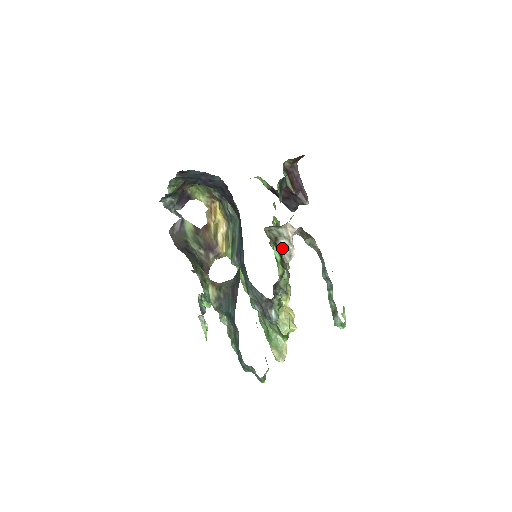
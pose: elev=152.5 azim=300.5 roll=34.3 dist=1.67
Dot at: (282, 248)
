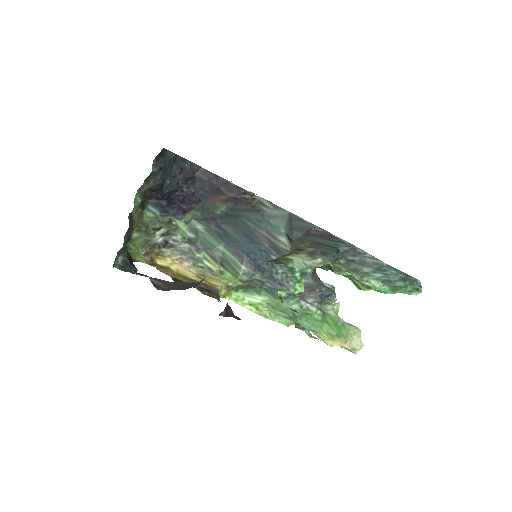
Dot at: occluded
